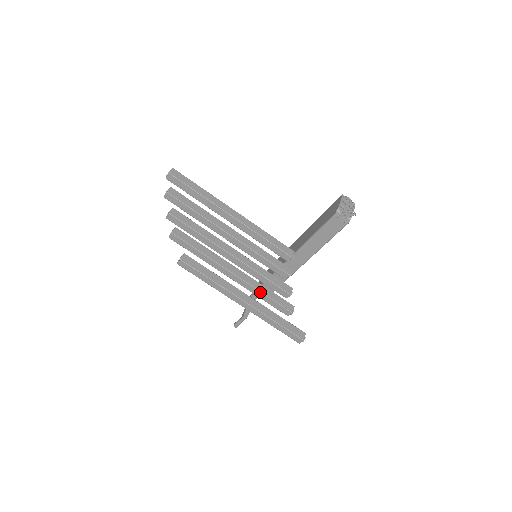
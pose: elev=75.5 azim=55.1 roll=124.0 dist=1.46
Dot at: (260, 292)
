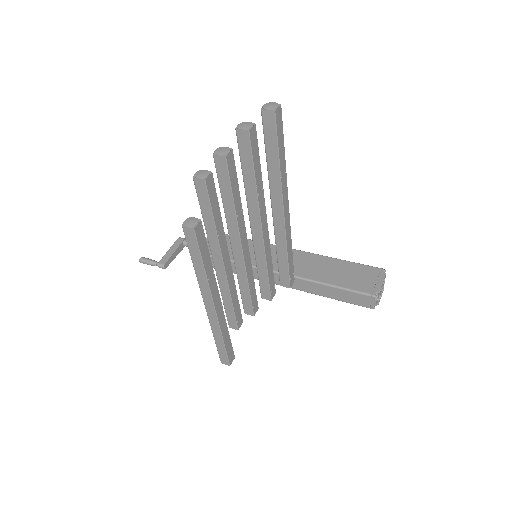
Dot at: (230, 297)
